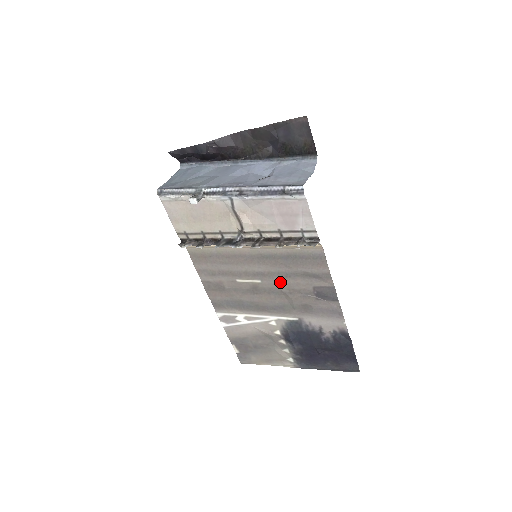
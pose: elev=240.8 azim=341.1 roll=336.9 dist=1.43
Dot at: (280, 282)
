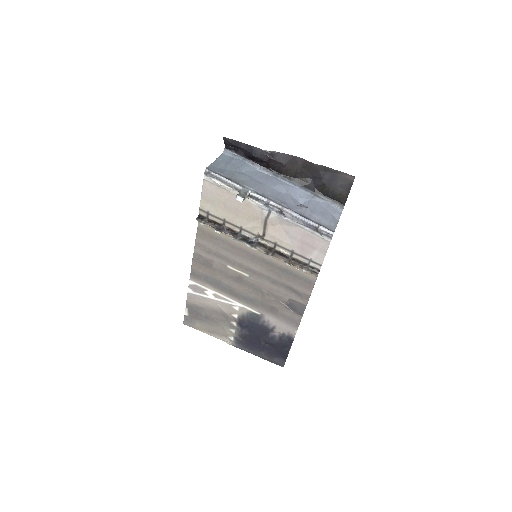
Dot at: (265, 284)
